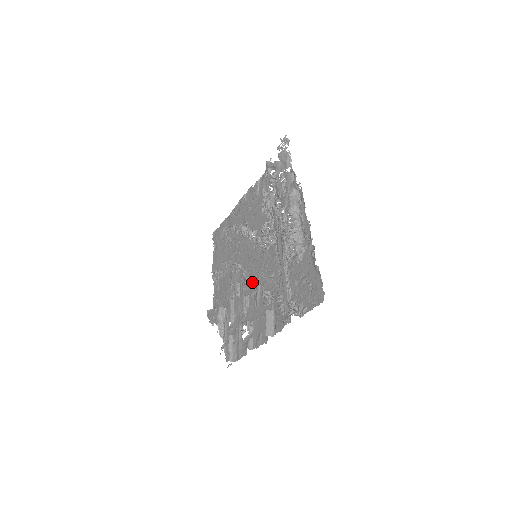
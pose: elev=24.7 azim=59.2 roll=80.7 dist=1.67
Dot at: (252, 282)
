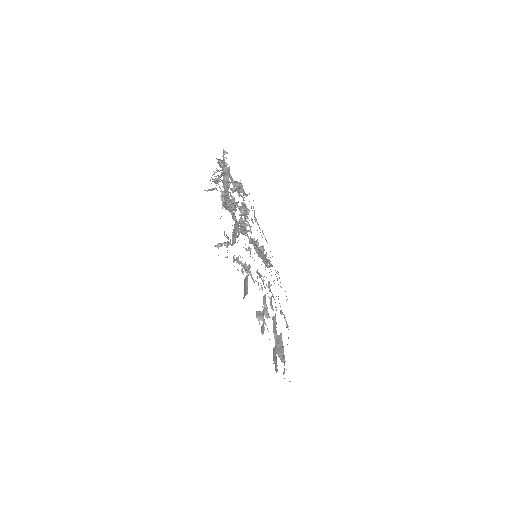
Dot at: (262, 280)
